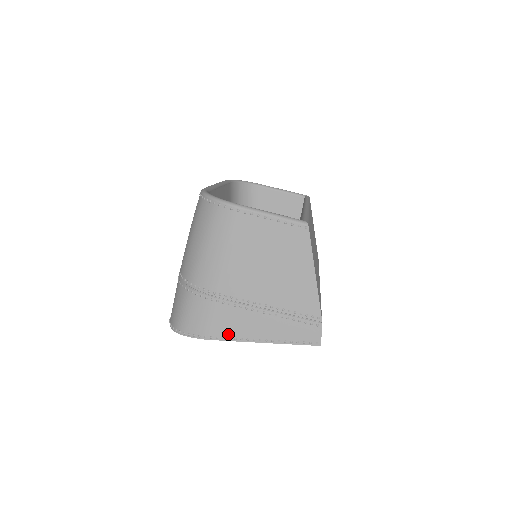
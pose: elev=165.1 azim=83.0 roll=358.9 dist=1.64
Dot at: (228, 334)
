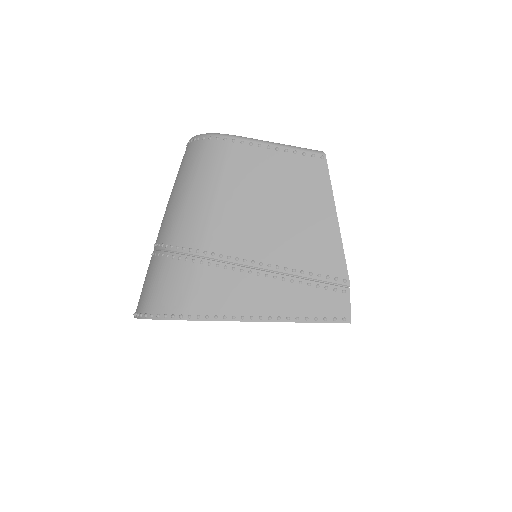
Dot at: (214, 310)
